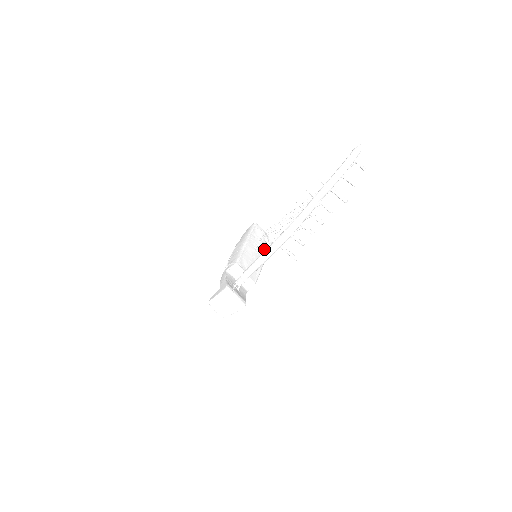
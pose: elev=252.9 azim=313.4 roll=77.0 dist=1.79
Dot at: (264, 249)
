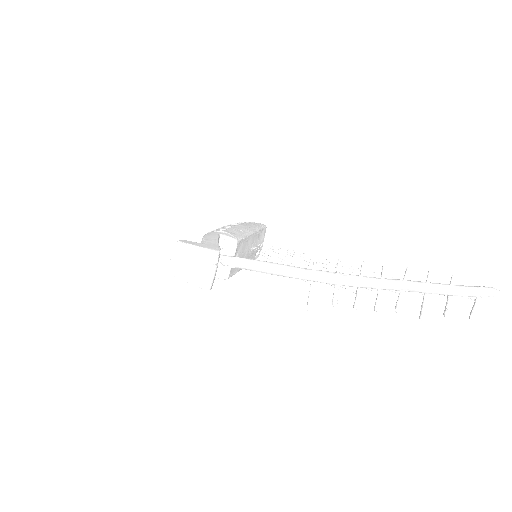
Dot at: (252, 256)
